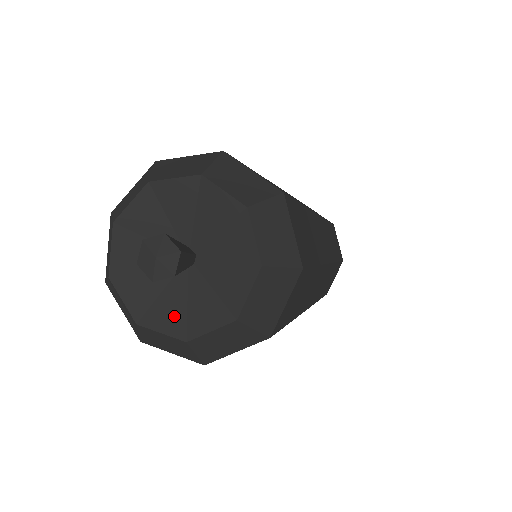
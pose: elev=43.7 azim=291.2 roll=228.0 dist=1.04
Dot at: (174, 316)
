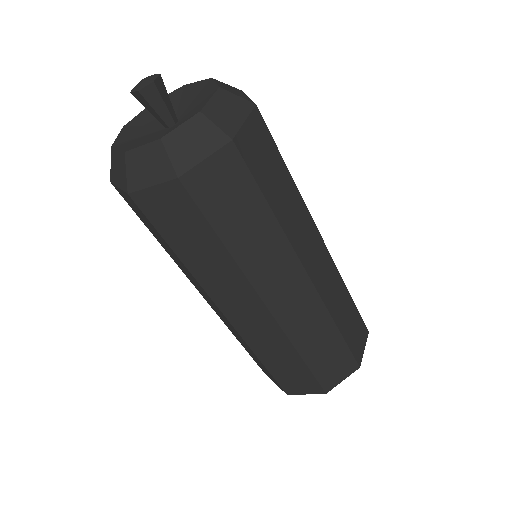
Dot at: (155, 138)
